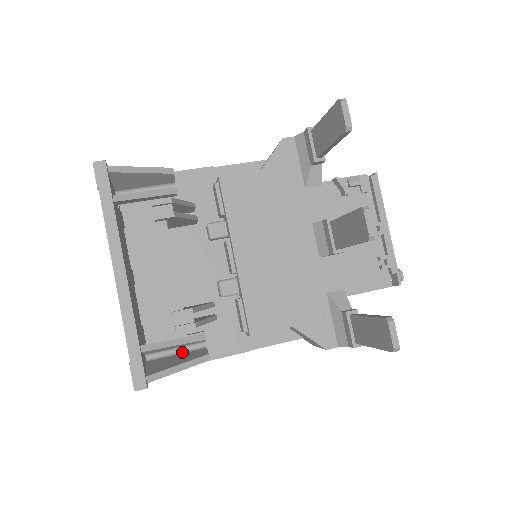
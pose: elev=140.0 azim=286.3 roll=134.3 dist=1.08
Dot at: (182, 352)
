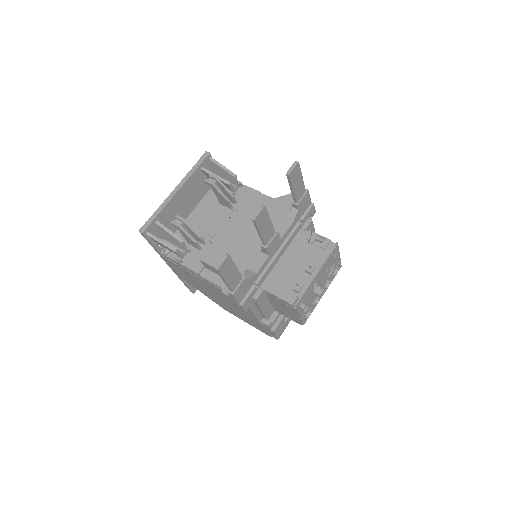
Dot at: occluded
